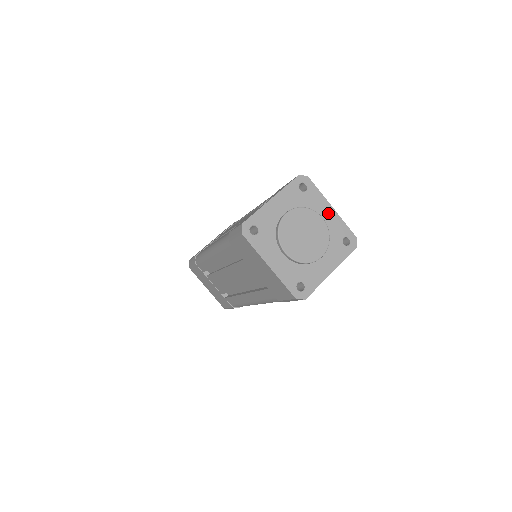
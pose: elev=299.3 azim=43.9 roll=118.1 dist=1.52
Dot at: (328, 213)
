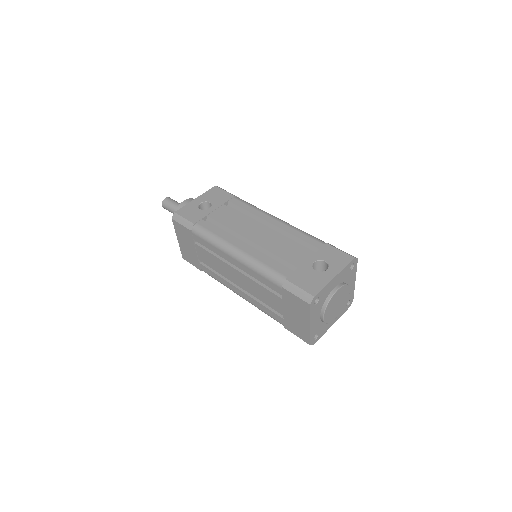
Dot at: (352, 285)
